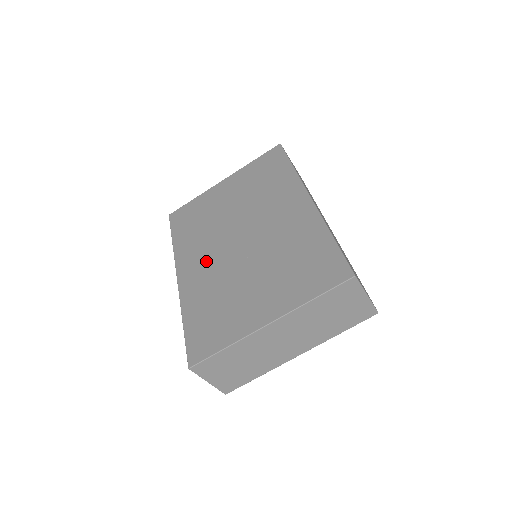
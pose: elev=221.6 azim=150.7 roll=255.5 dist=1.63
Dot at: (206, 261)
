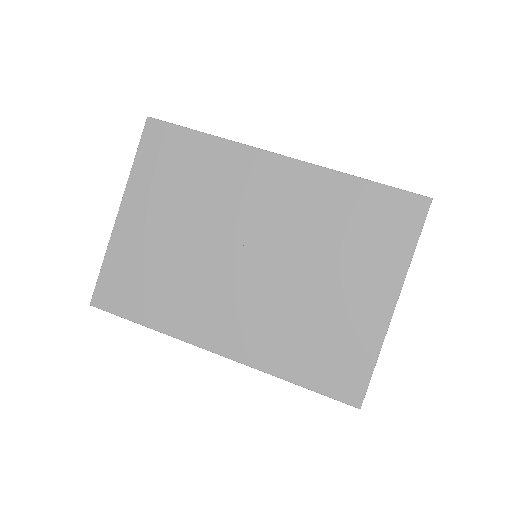
Dot at: (234, 310)
